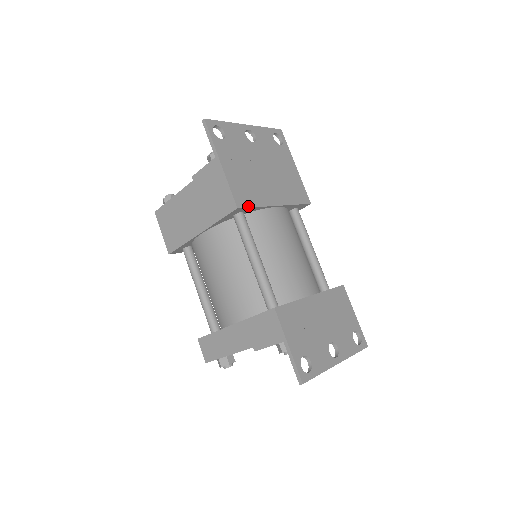
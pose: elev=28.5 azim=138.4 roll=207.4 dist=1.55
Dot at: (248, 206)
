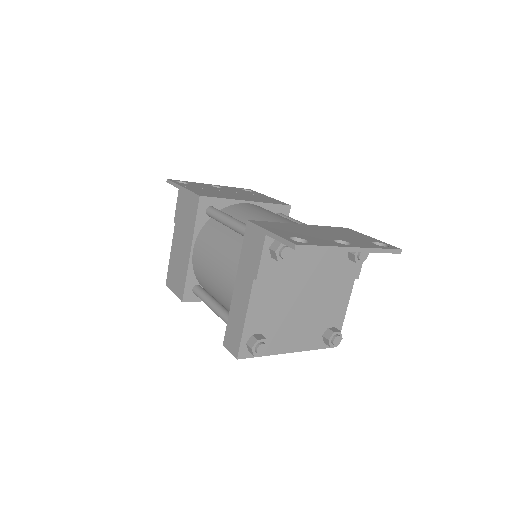
Dot at: (212, 197)
